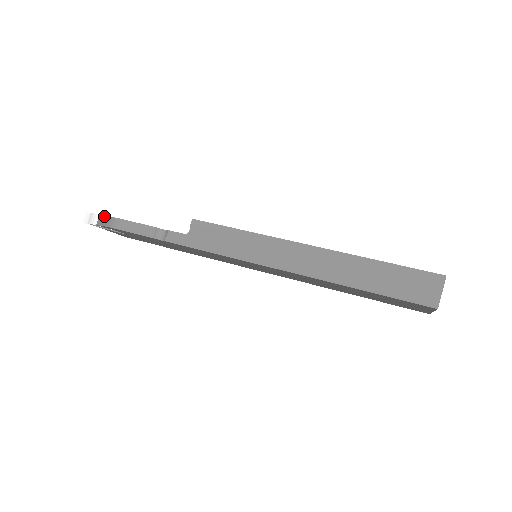
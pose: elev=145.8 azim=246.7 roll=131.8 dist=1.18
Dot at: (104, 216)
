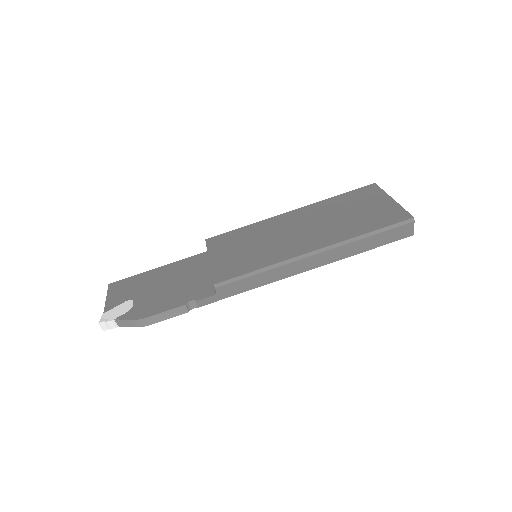
Dot at: (125, 320)
